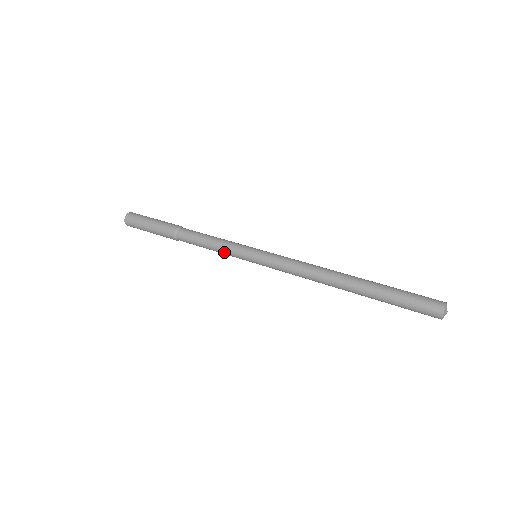
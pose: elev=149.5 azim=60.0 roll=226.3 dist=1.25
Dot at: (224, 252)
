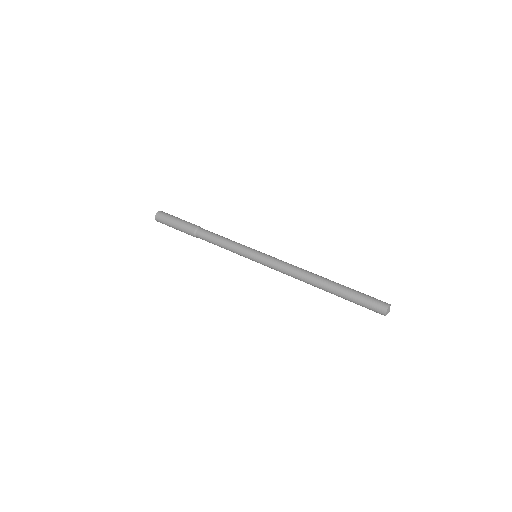
Dot at: (233, 252)
